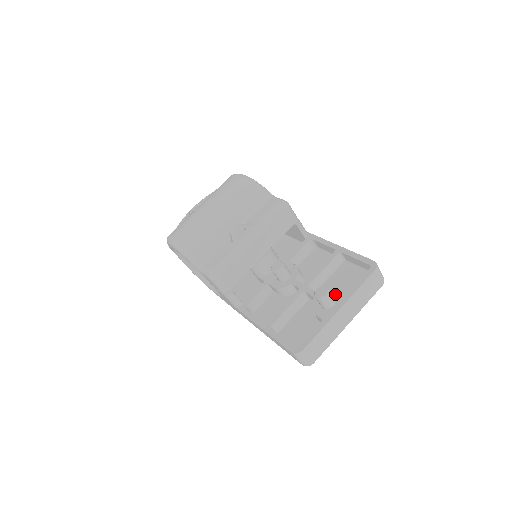
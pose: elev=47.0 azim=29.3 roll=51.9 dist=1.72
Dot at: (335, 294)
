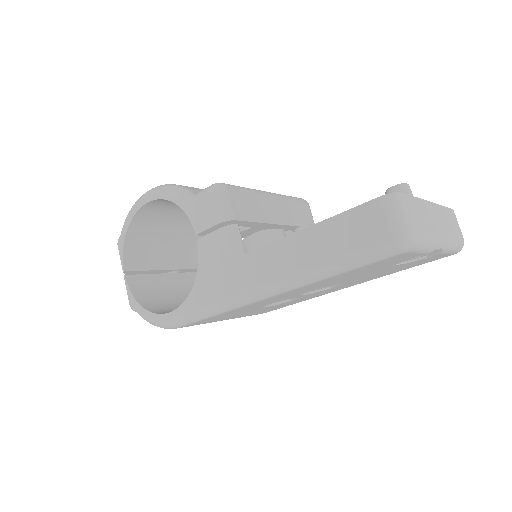
Dot at: occluded
